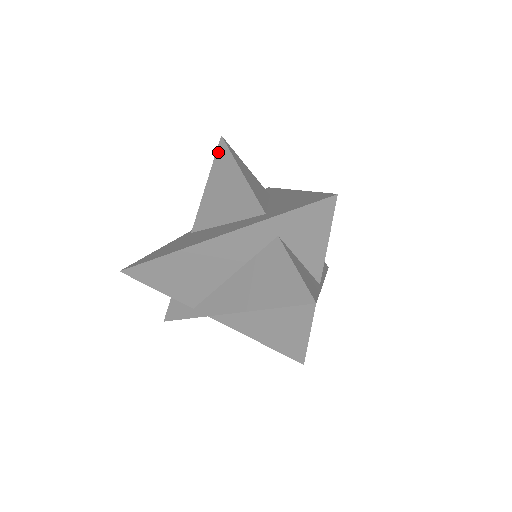
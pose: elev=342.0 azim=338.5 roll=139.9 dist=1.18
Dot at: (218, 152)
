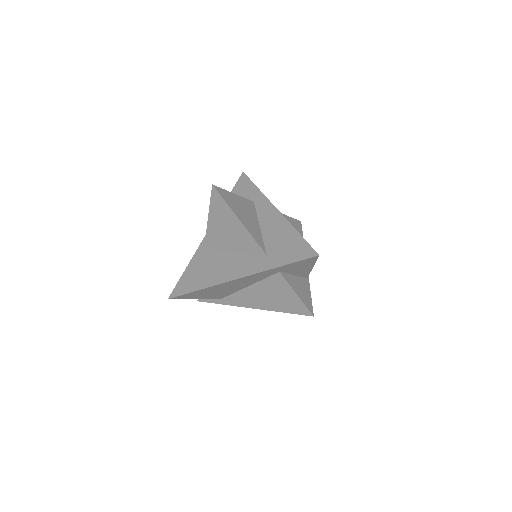
Dot at: (213, 197)
